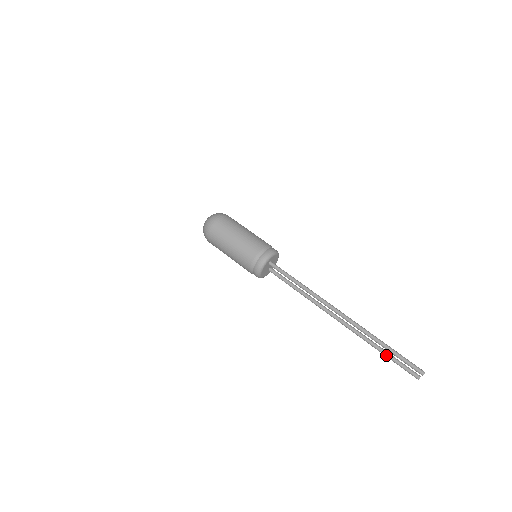
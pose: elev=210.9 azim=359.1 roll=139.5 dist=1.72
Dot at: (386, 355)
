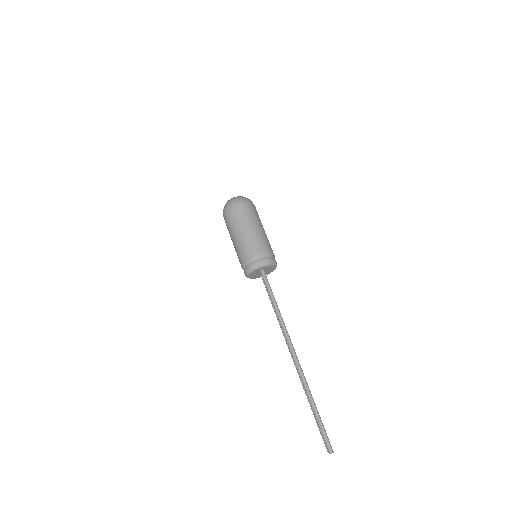
Dot at: occluded
